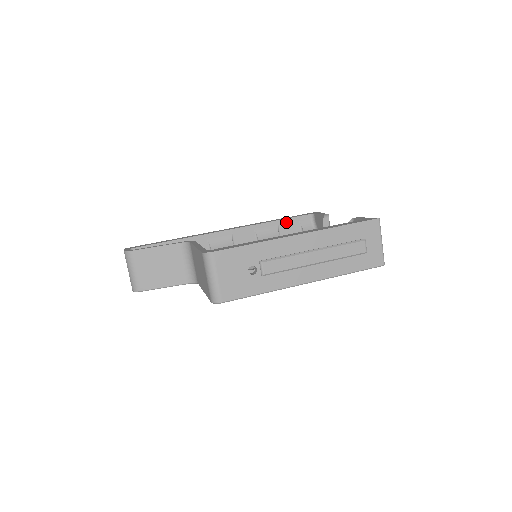
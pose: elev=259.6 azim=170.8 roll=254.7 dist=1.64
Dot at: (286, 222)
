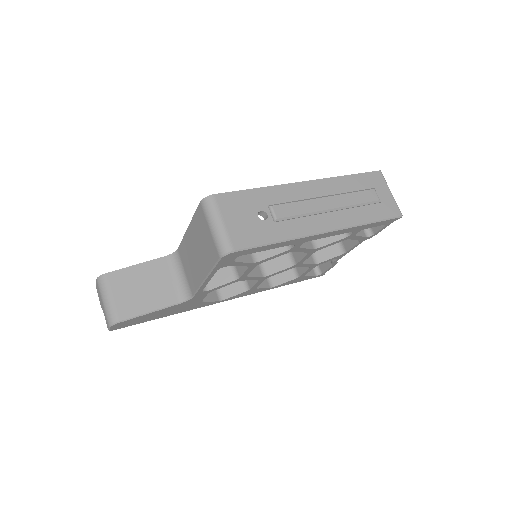
Dot at: occluded
